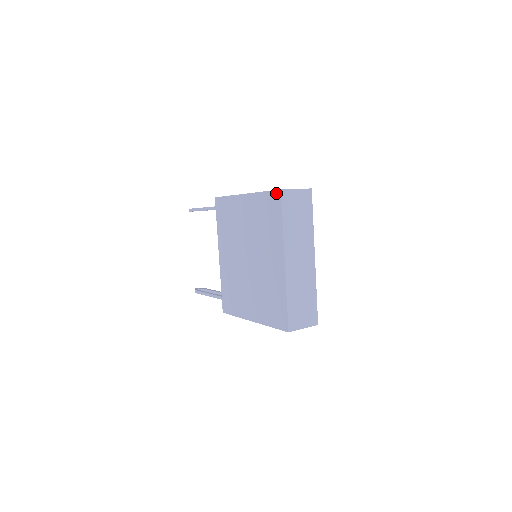
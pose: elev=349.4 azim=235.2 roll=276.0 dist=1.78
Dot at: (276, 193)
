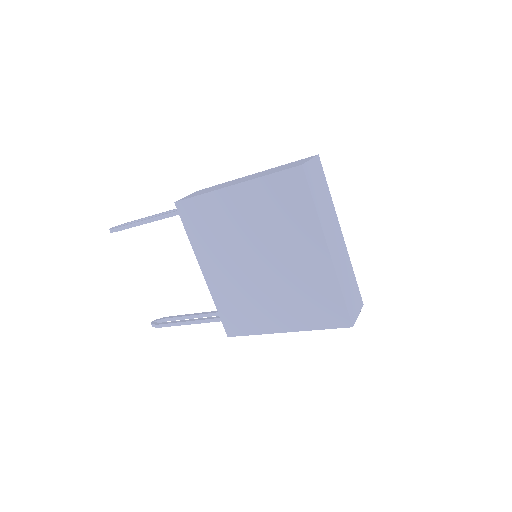
Dot at: (294, 171)
